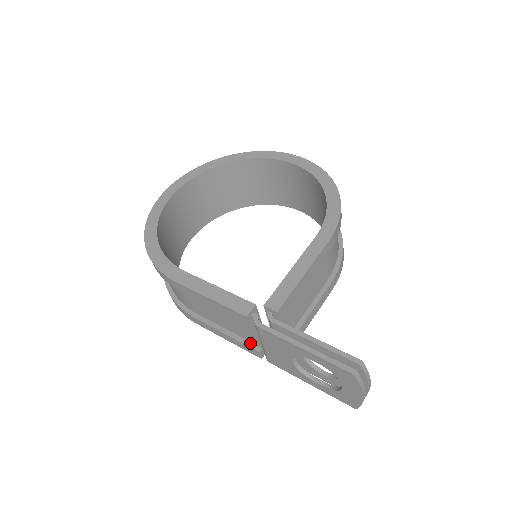
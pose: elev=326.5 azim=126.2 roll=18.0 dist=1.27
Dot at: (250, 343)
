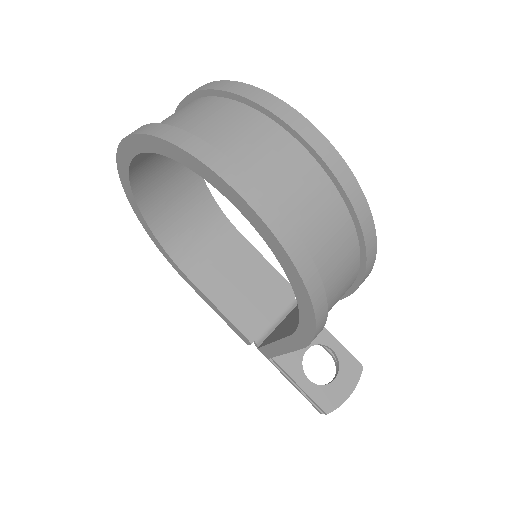
Dot at: occluded
